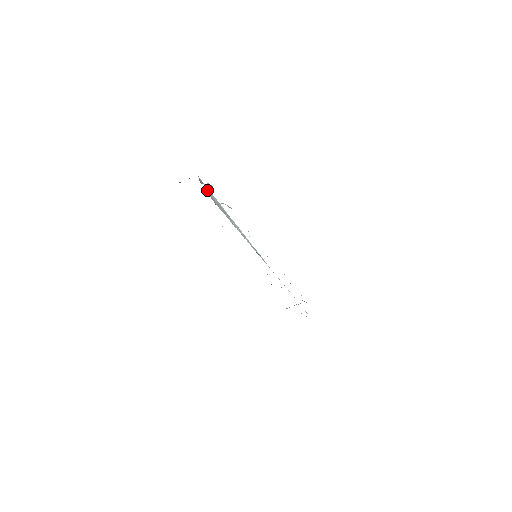
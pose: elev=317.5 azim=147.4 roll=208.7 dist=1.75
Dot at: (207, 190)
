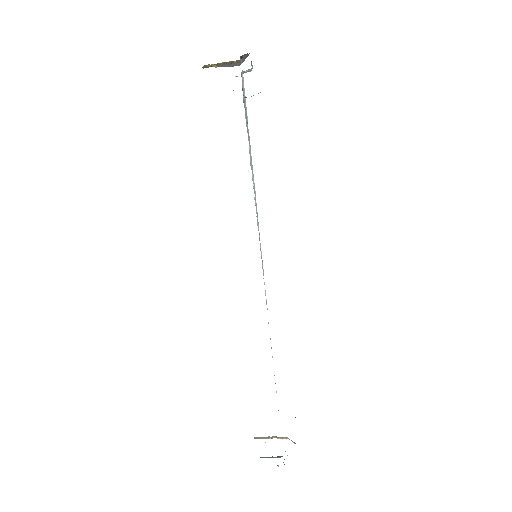
Dot at: (243, 82)
